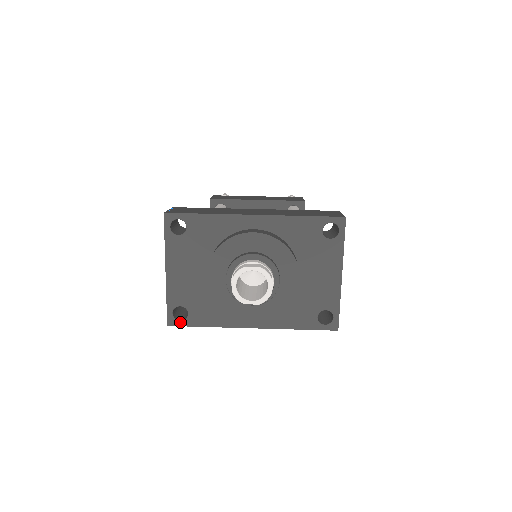
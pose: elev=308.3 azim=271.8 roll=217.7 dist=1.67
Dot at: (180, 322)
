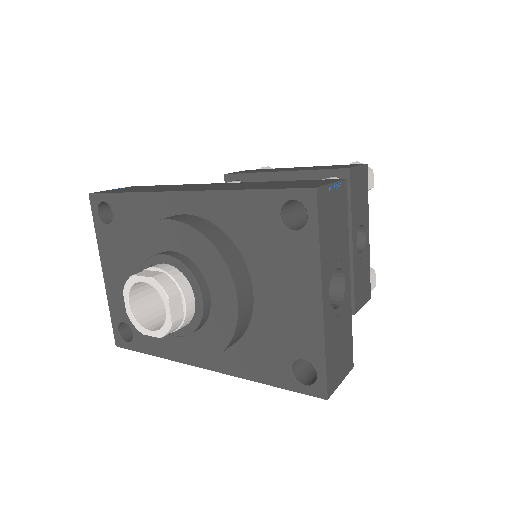
Dot at: (127, 343)
